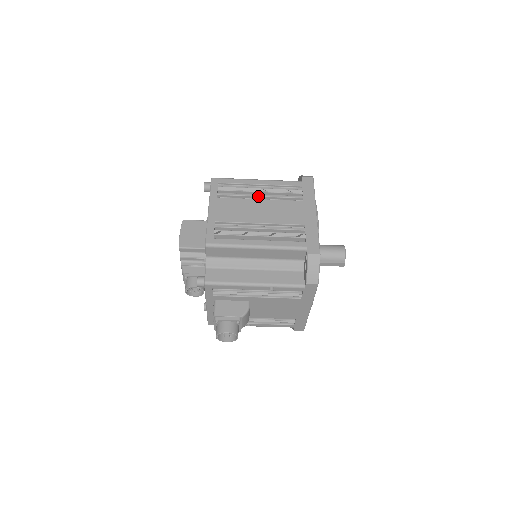
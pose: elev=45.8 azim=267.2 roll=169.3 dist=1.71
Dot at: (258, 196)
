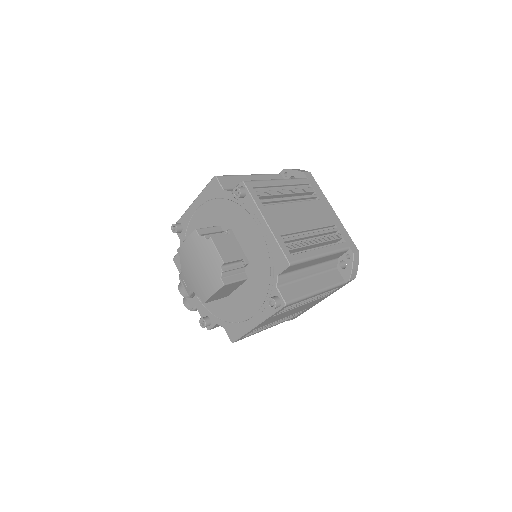
Dot at: occluded
